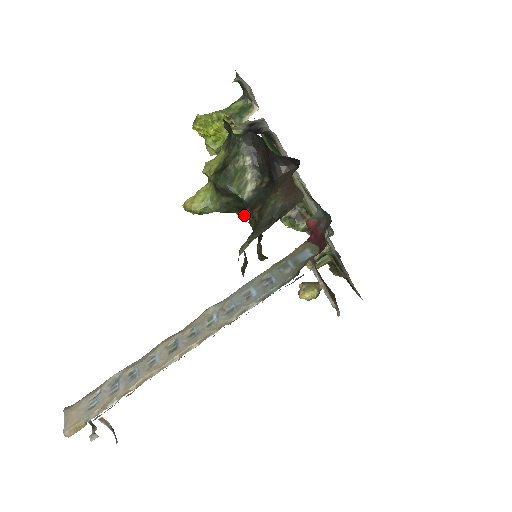
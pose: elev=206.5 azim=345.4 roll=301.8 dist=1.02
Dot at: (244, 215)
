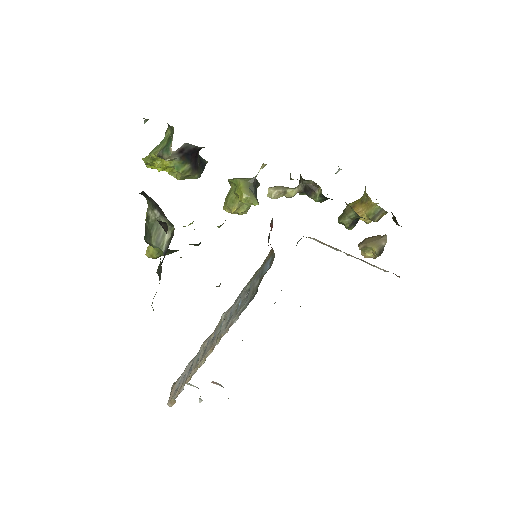
Dot at: occluded
